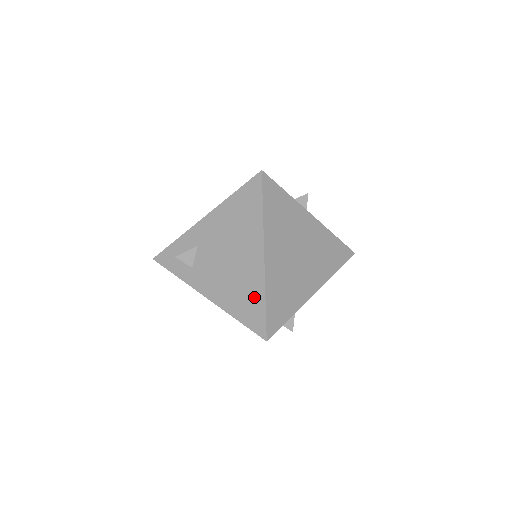
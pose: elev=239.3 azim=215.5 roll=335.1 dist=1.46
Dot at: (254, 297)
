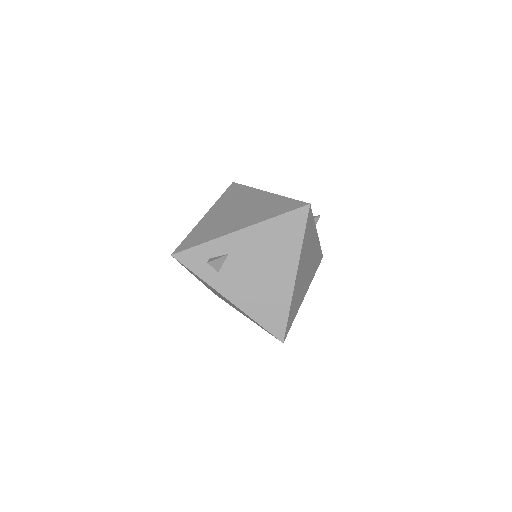
Dot at: (279, 308)
